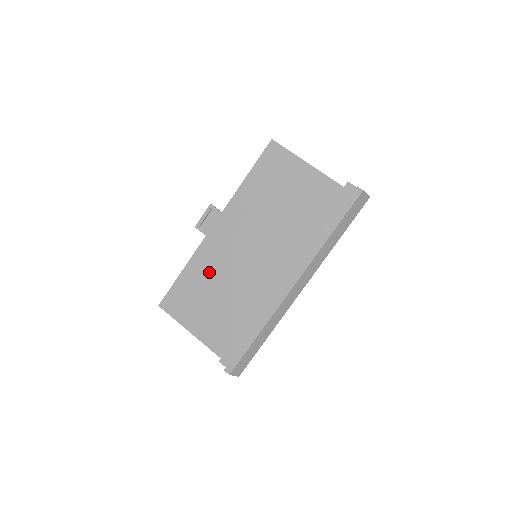
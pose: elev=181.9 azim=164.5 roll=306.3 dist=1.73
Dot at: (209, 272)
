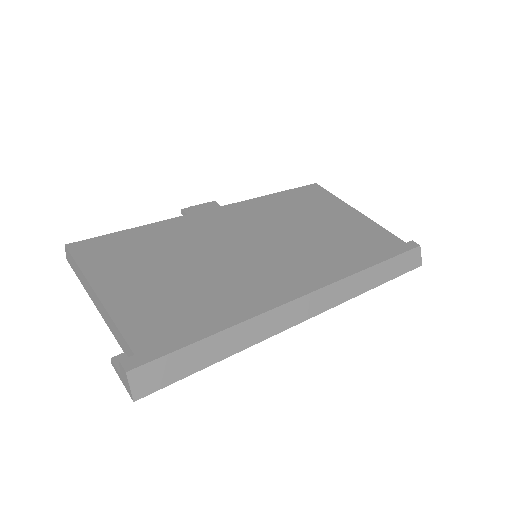
Dot at: (179, 241)
